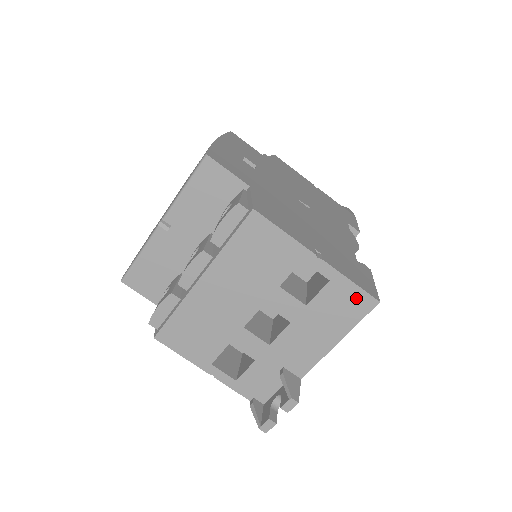
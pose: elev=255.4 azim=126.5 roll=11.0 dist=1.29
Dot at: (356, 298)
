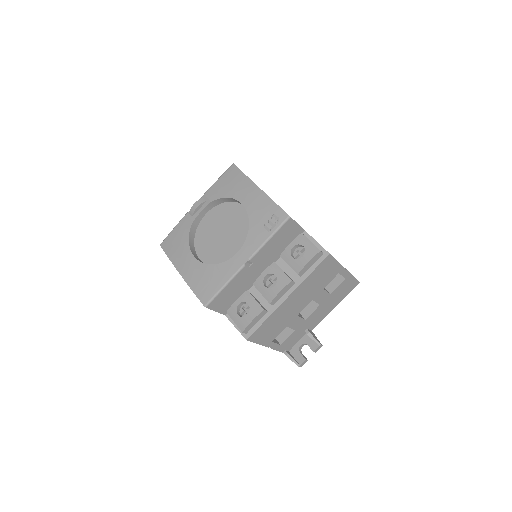
Dot at: (352, 283)
